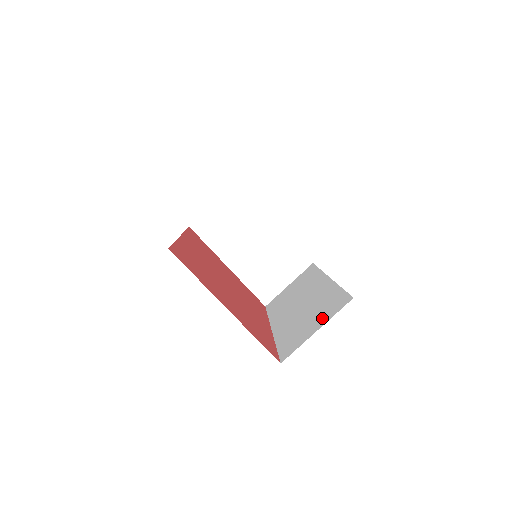
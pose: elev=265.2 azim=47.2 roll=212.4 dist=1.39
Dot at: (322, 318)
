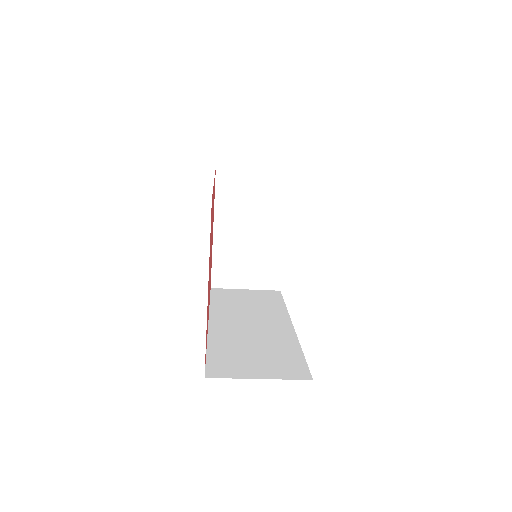
Dot at: (271, 369)
